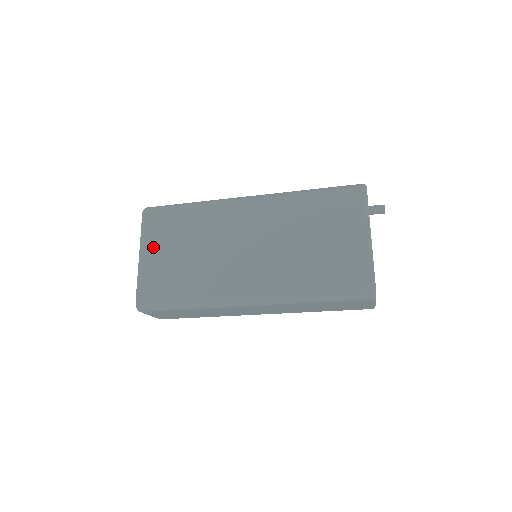
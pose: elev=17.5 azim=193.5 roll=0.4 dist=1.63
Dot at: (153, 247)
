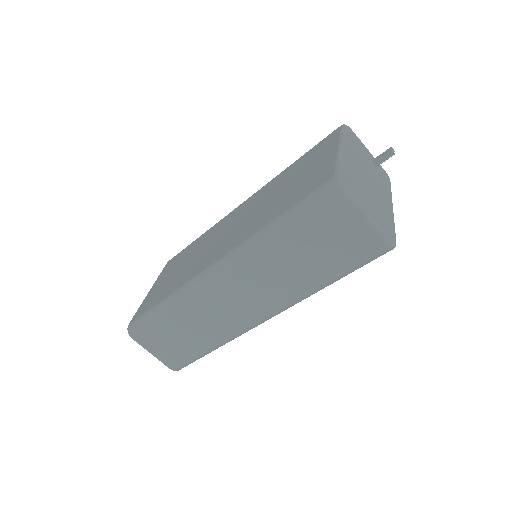
Dot at: (161, 279)
